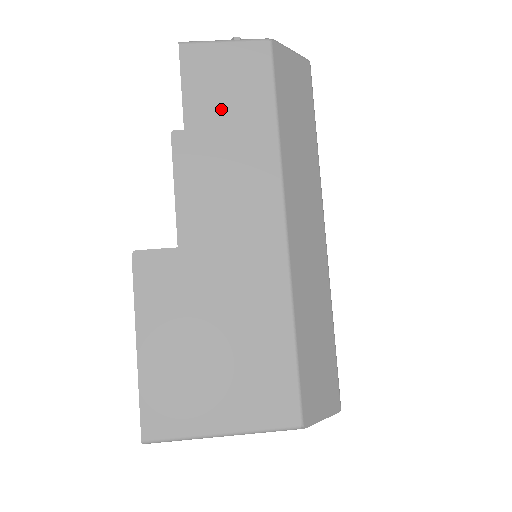
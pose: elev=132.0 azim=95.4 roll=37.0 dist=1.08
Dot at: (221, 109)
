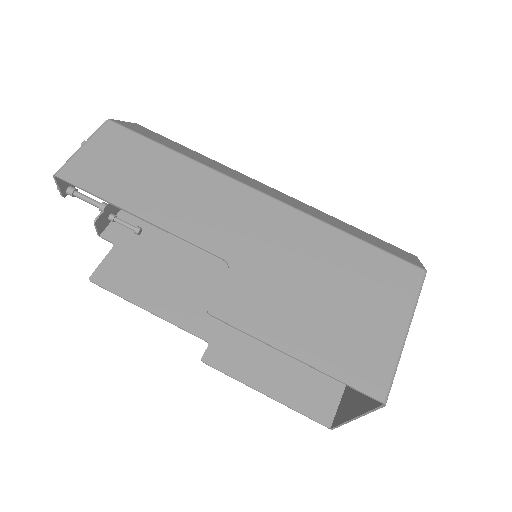
Dot at: (135, 179)
